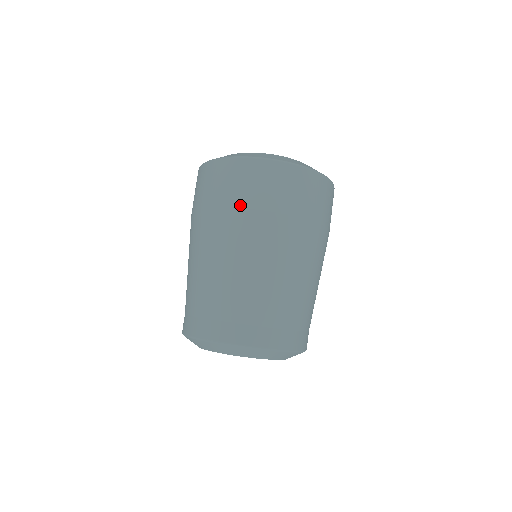
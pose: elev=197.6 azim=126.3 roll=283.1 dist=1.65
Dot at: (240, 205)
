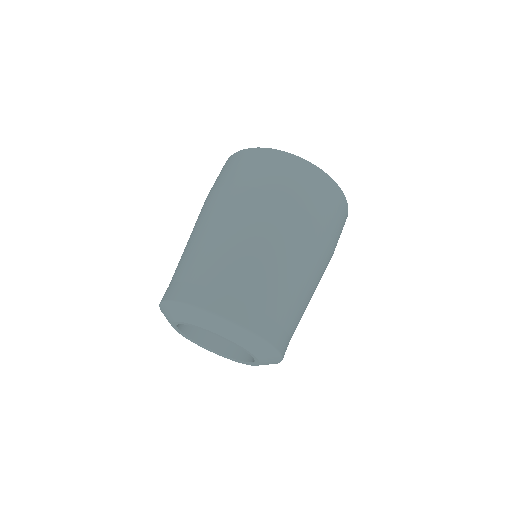
Dot at: (295, 201)
